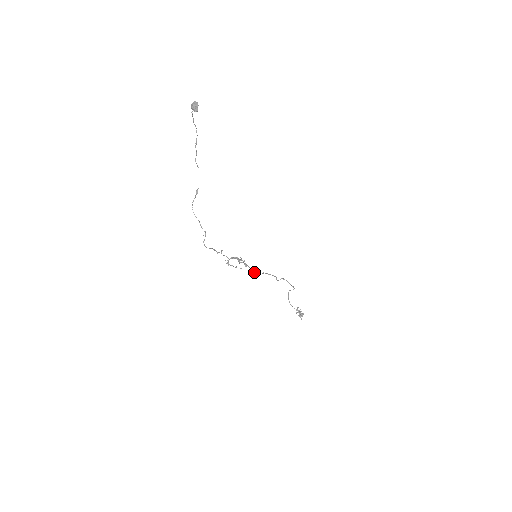
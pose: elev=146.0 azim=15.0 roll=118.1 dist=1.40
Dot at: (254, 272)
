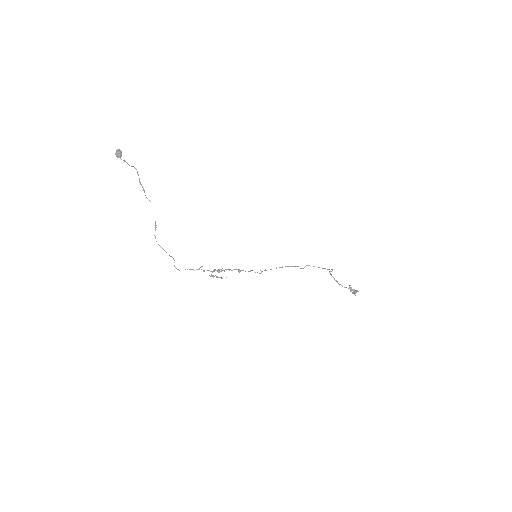
Dot at: (257, 272)
